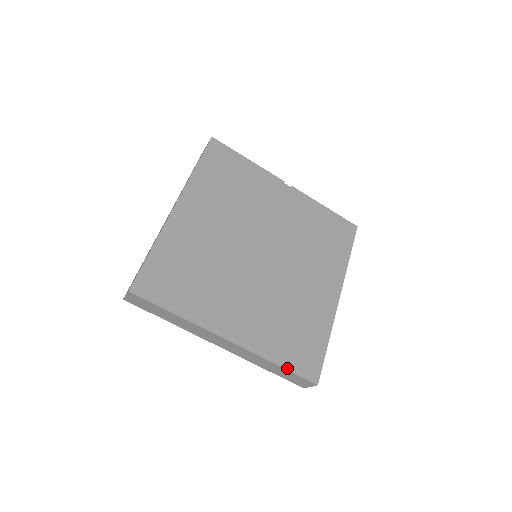
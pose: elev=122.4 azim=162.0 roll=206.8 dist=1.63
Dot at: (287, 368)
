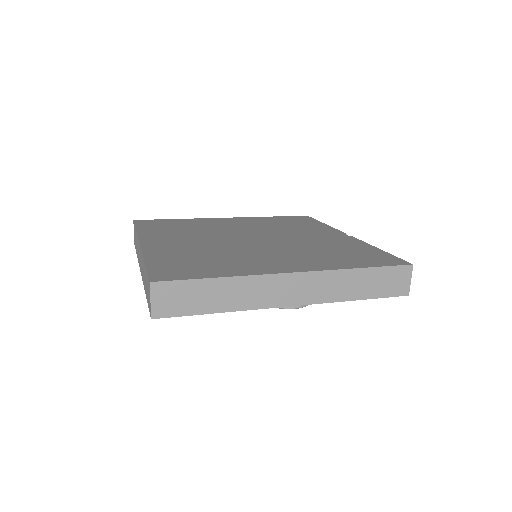
Dot at: (148, 265)
